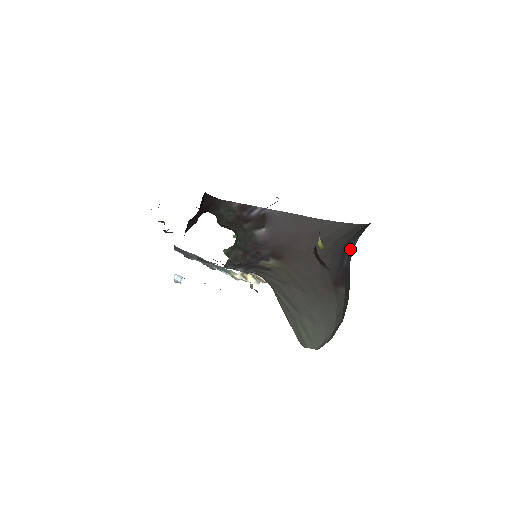
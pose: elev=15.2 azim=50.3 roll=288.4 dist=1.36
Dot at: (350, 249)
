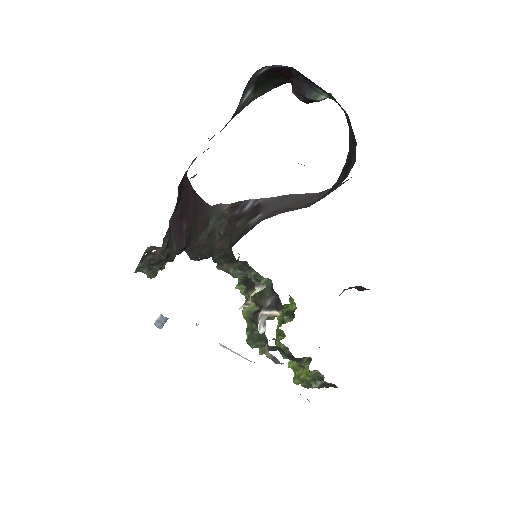
Dot at: occluded
